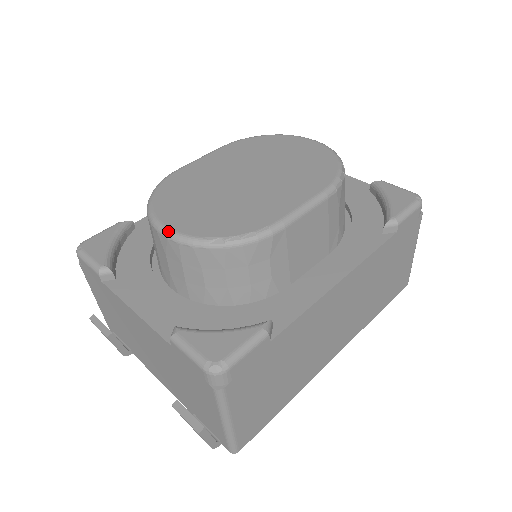
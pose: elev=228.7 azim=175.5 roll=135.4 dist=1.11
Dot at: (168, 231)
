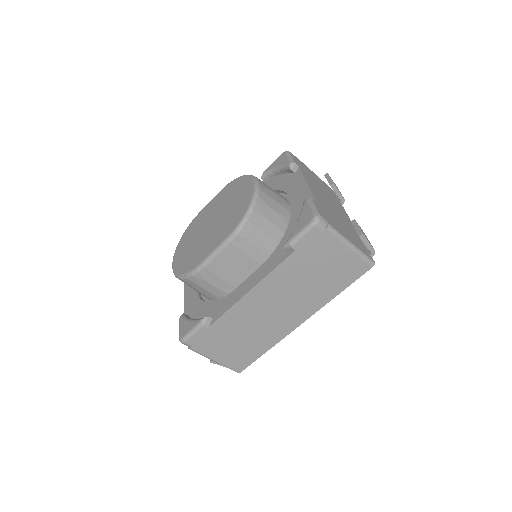
Dot at: (172, 267)
